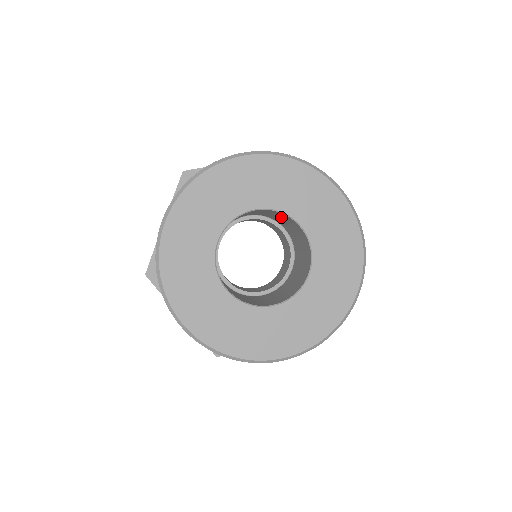
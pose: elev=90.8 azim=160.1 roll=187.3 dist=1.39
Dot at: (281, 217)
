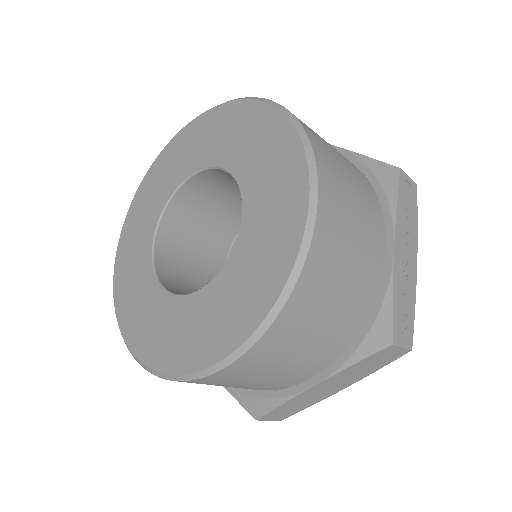
Dot at: occluded
